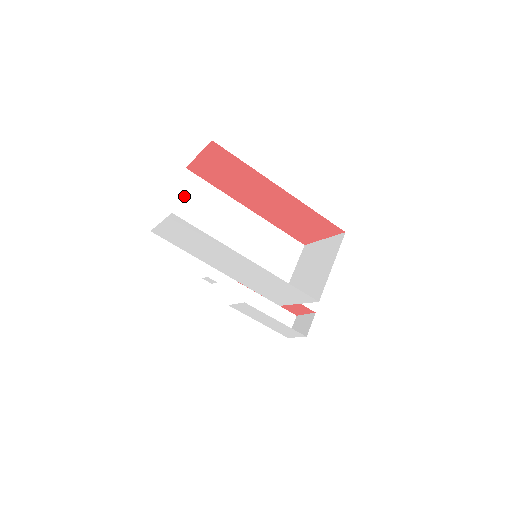
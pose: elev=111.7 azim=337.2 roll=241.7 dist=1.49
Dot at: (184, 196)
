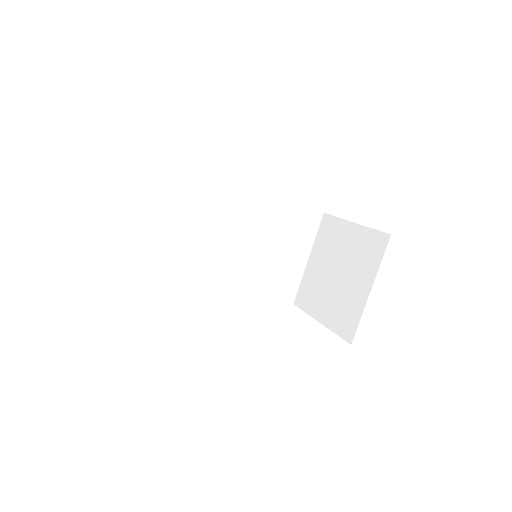
Dot at: (132, 199)
